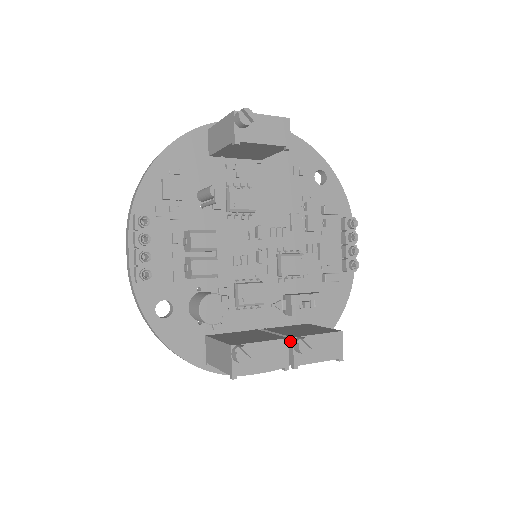
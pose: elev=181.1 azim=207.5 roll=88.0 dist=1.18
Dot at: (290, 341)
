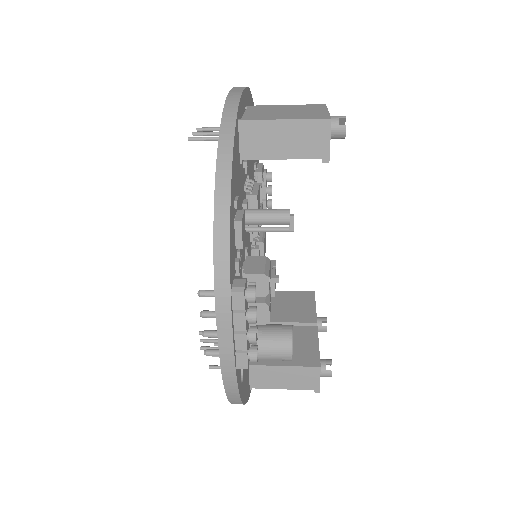
Dot at: (312, 326)
